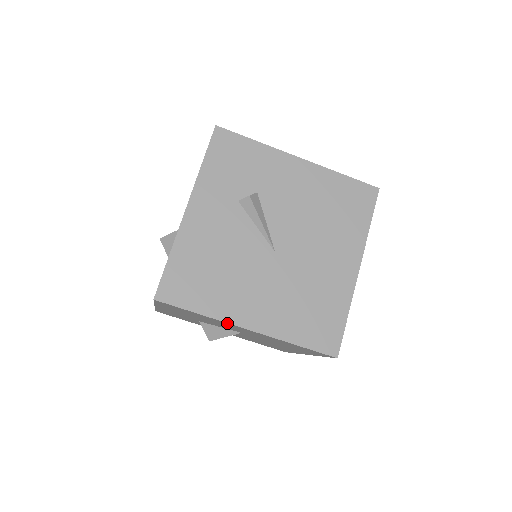
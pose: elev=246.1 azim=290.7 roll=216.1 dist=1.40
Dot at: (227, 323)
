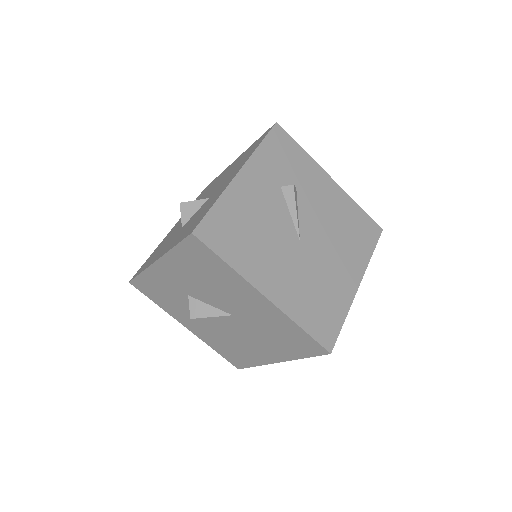
Dot at: (248, 283)
